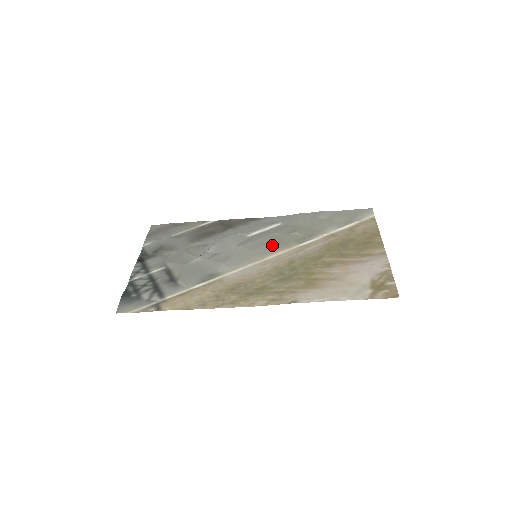
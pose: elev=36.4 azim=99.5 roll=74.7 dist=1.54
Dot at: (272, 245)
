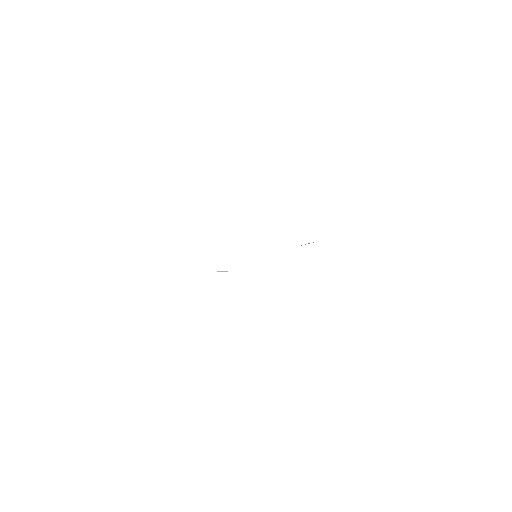
Dot at: occluded
